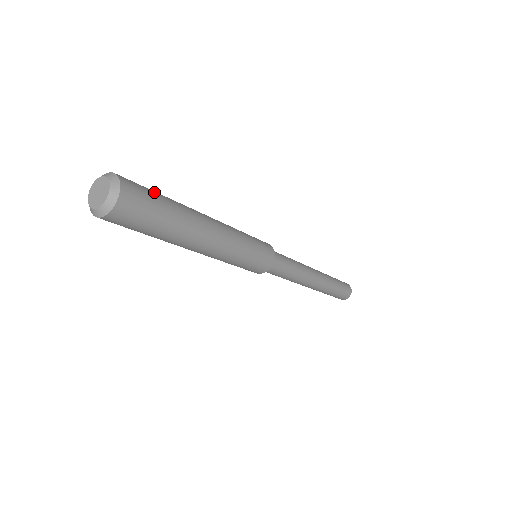
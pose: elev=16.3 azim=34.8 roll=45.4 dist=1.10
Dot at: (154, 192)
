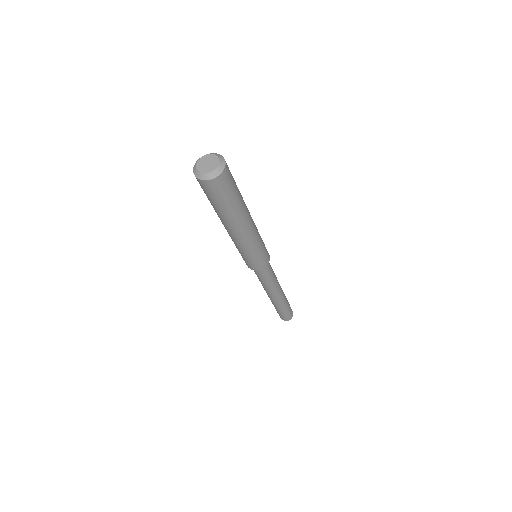
Dot at: occluded
